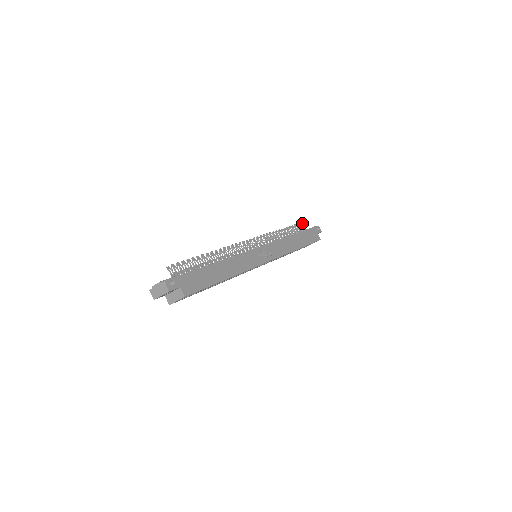
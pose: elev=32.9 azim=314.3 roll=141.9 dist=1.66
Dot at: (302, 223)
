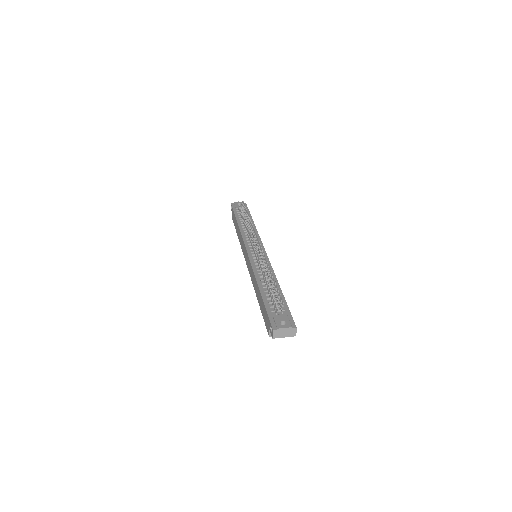
Dot at: (243, 202)
